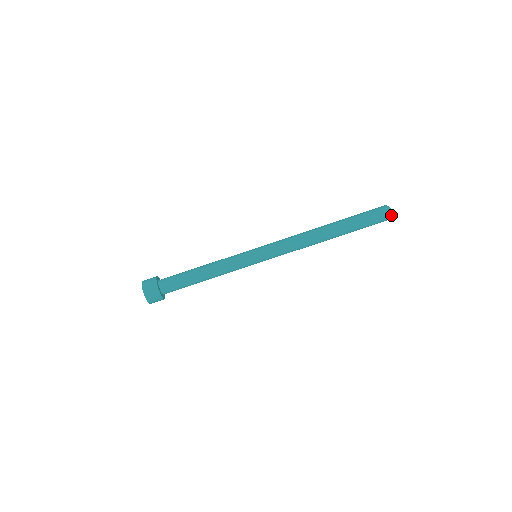
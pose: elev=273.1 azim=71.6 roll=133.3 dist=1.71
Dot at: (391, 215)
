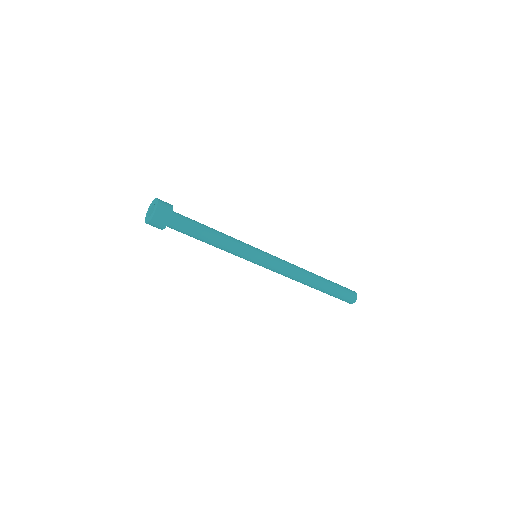
Dot at: occluded
